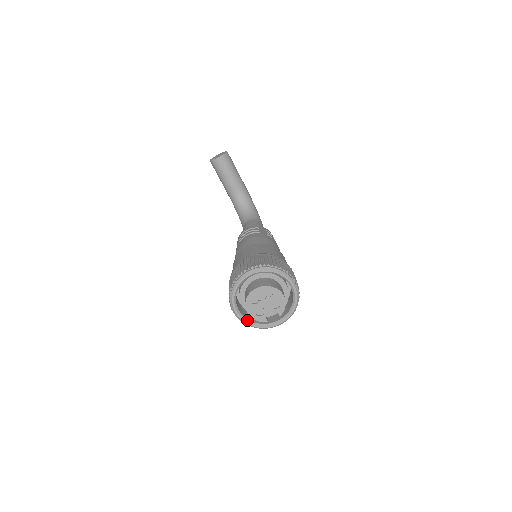
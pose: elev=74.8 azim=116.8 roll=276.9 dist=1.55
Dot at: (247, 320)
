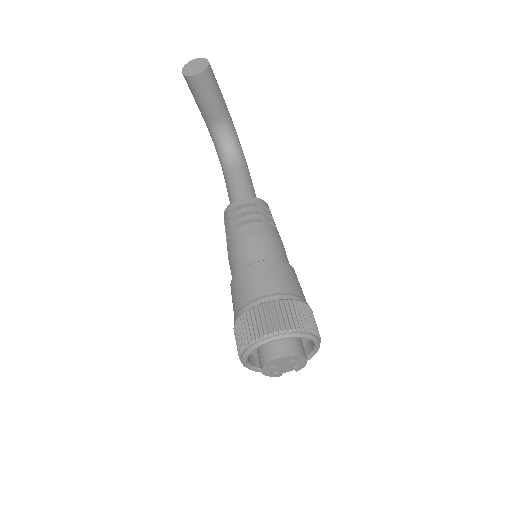
Dot at: (256, 368)
